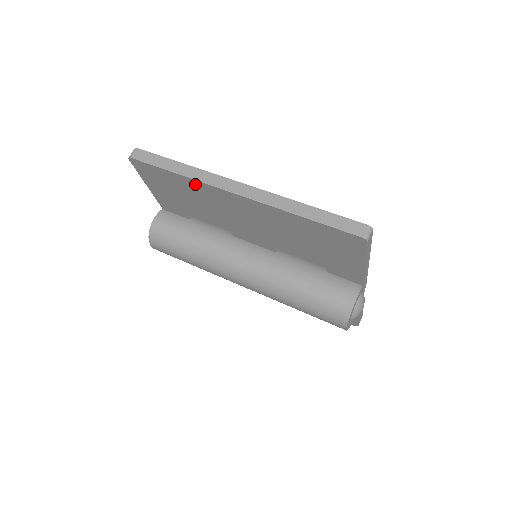
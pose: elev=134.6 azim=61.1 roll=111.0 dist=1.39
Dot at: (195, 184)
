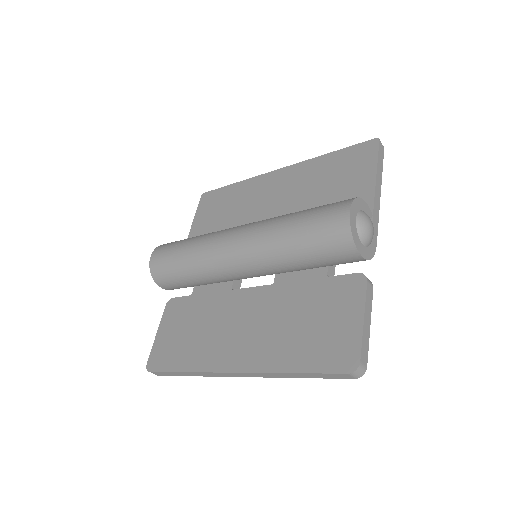
Dot at: (247, 184)
